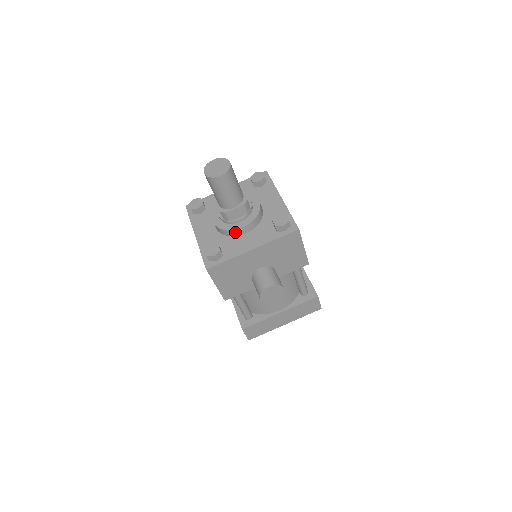
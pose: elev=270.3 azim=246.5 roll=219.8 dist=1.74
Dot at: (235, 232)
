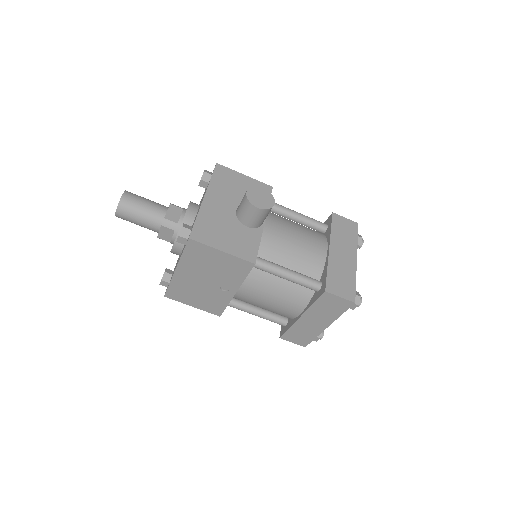
Dot at: (187, 220)
